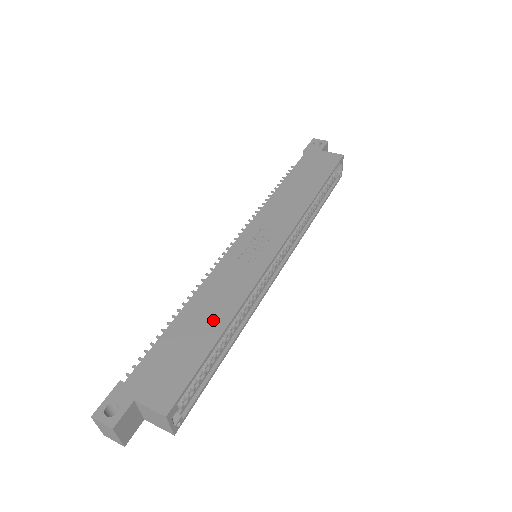
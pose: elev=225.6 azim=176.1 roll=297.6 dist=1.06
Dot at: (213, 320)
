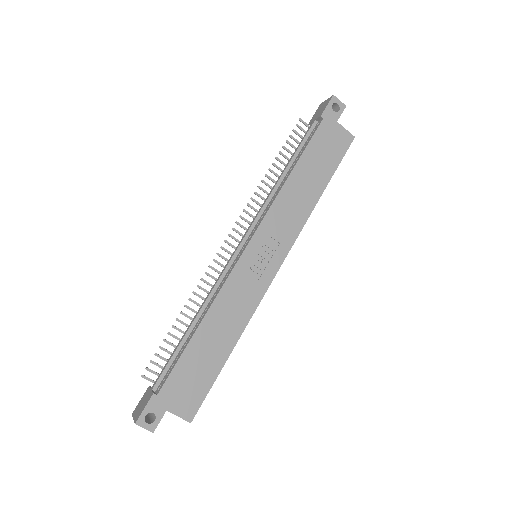
Dot at: (224, 340)
